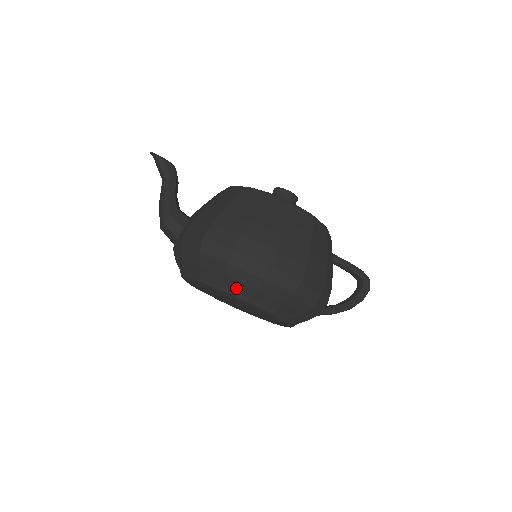
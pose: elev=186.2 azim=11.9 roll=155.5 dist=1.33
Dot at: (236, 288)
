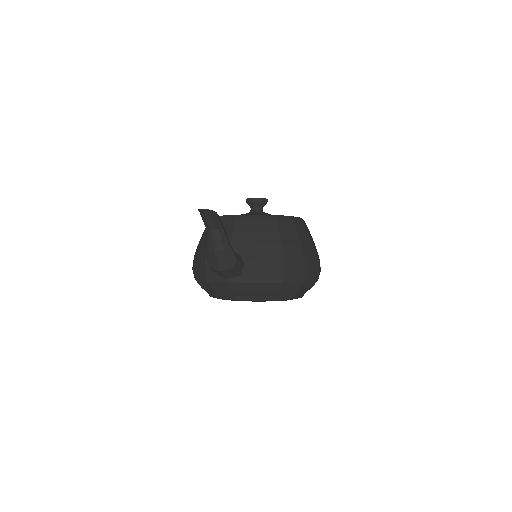
Dot at: (299, 294)
